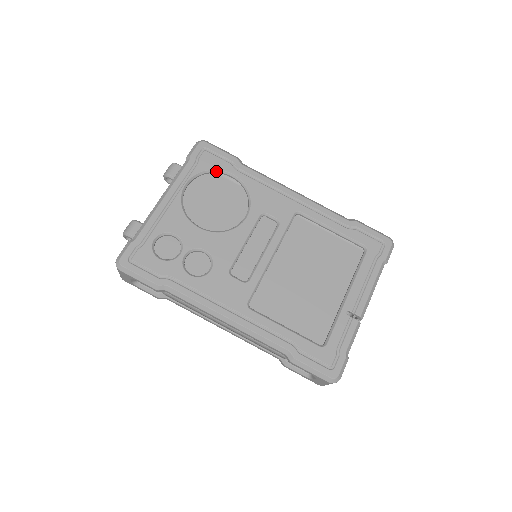
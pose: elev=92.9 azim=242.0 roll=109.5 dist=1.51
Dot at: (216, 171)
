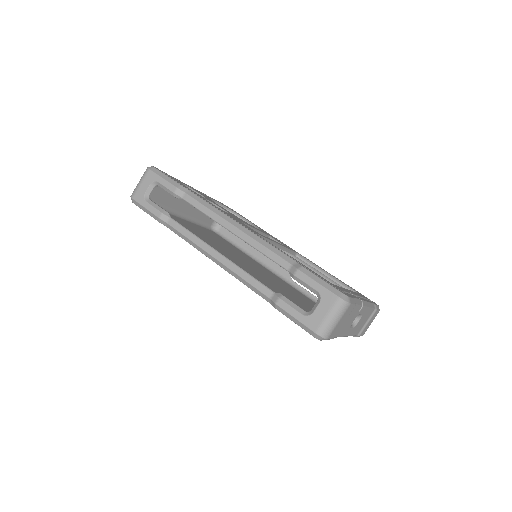
Dot at: (235, 214)
